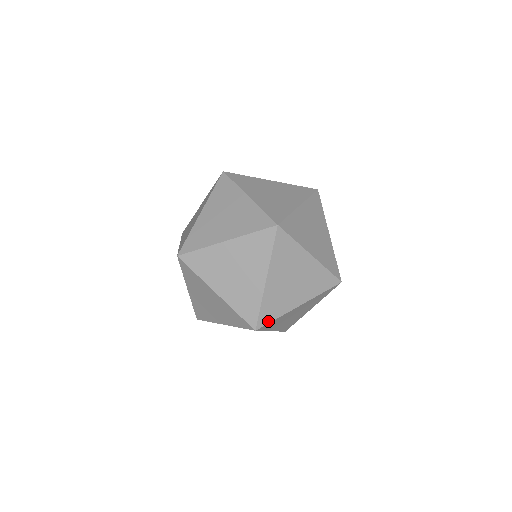
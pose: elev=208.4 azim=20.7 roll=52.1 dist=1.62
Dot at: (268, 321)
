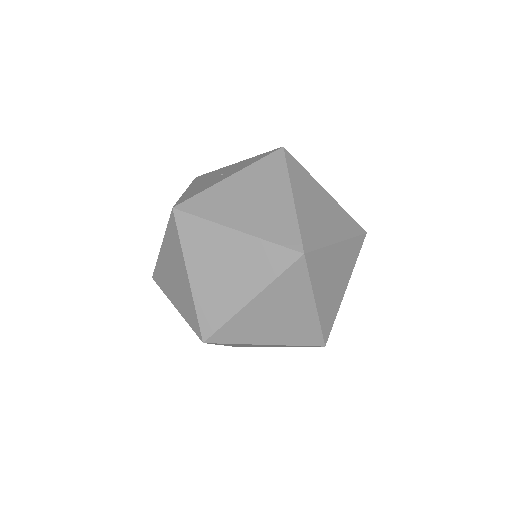
Dot at: (330, 329)
